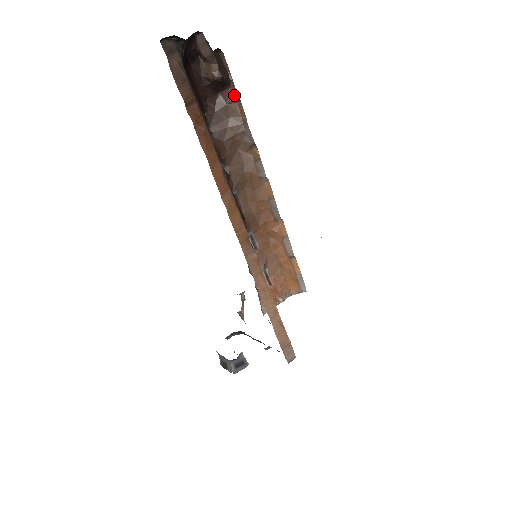
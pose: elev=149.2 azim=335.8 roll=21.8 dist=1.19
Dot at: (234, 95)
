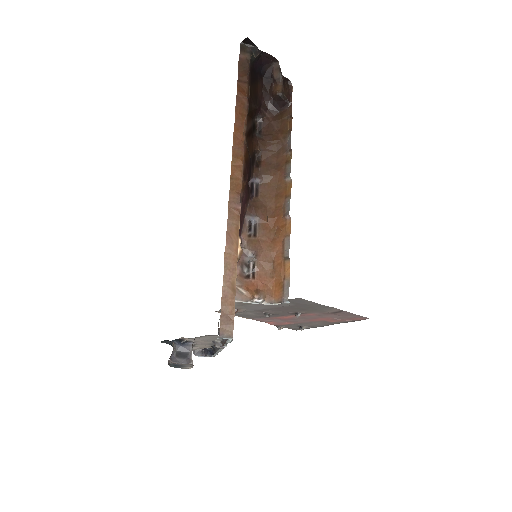
Dot at: (289, 113)
